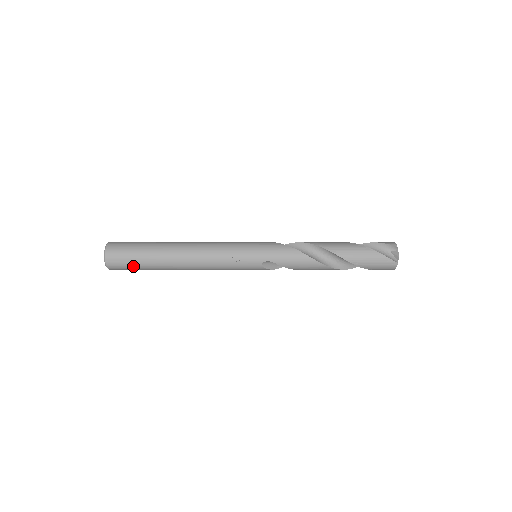
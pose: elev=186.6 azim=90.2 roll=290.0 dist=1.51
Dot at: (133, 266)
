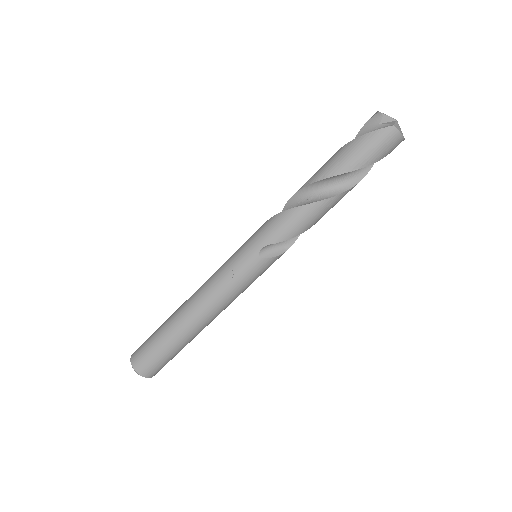
Dot at: (159, 357)
